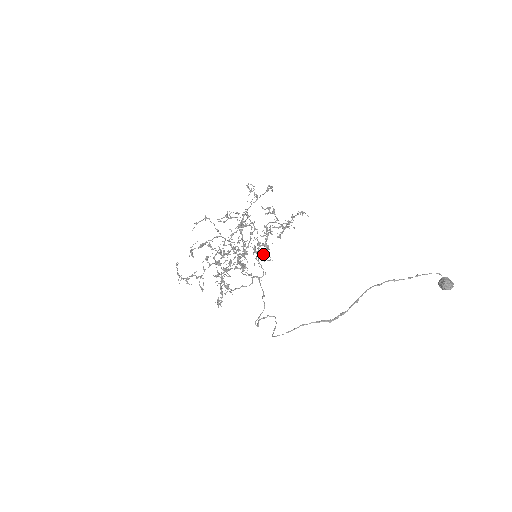
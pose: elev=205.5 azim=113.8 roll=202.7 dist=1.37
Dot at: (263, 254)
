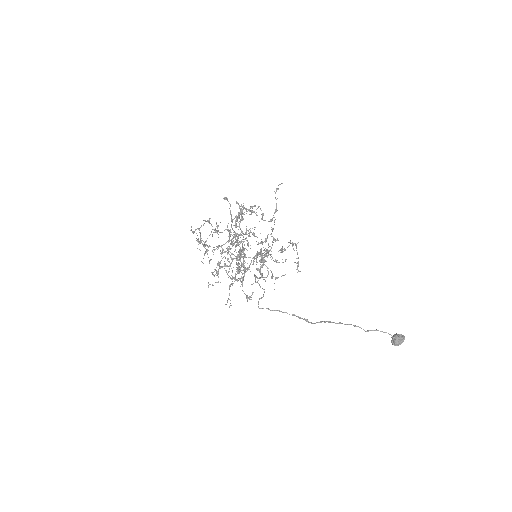
Dot at: (272, 231)
